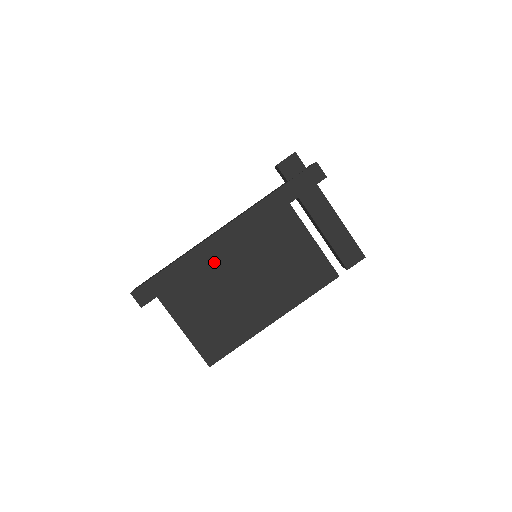
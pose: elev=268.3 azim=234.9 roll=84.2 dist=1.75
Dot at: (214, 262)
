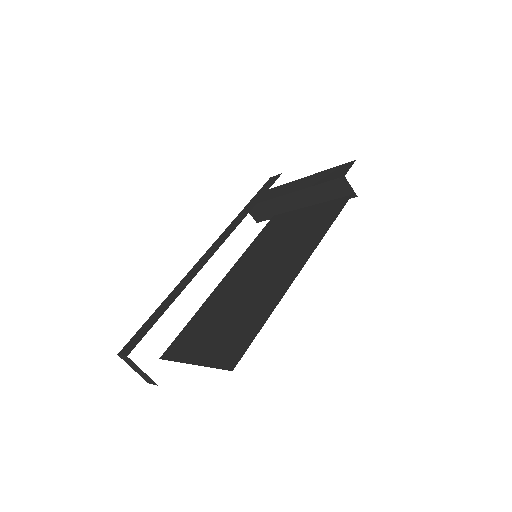
Dot at: (216, 292)
